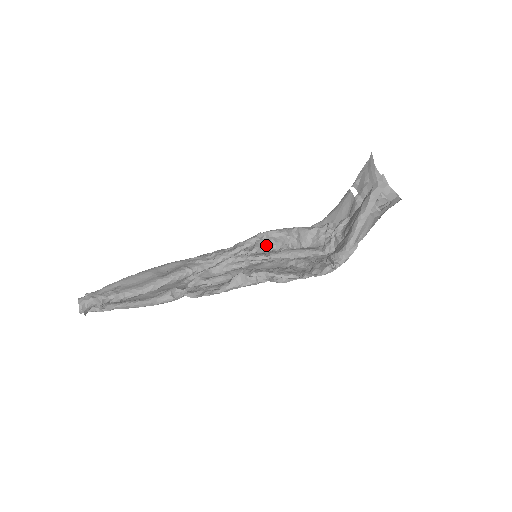
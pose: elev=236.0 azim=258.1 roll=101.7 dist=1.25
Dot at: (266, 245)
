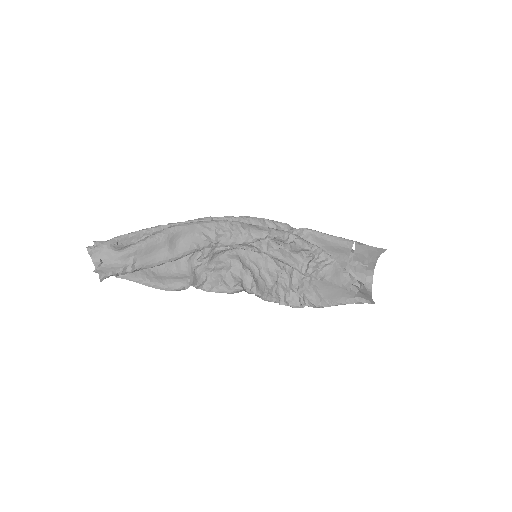
Dot at: occluded
